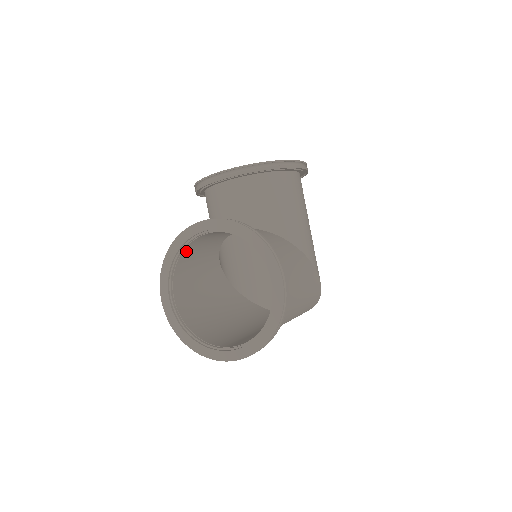
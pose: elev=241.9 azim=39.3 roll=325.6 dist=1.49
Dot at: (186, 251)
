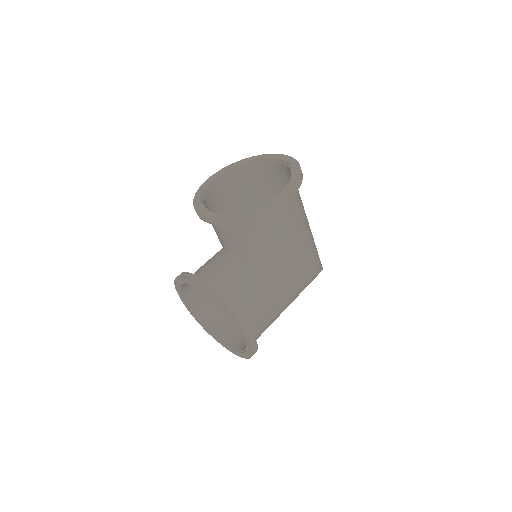
Dot at: occluded
